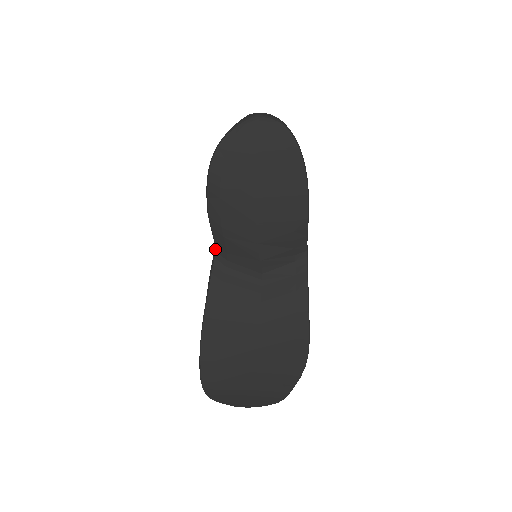
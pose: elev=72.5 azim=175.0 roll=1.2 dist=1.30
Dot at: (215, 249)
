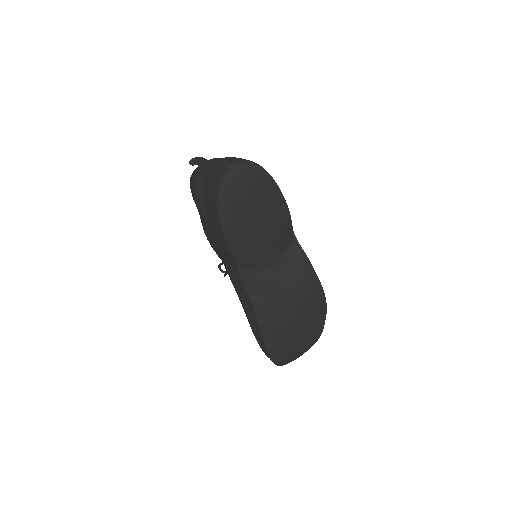
Dot at: (238, 267)
